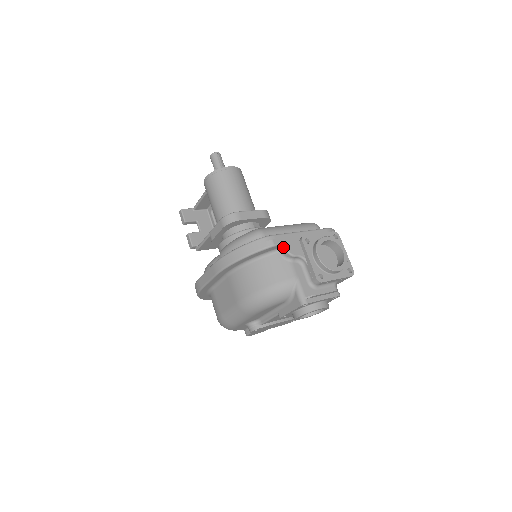
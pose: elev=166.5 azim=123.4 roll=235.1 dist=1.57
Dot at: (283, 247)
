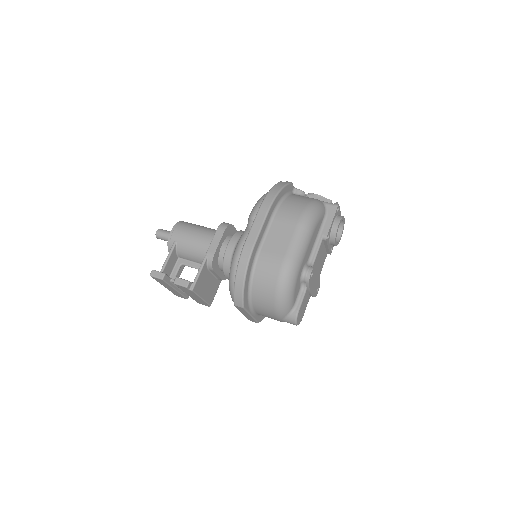
Dot at: (295, 189)
